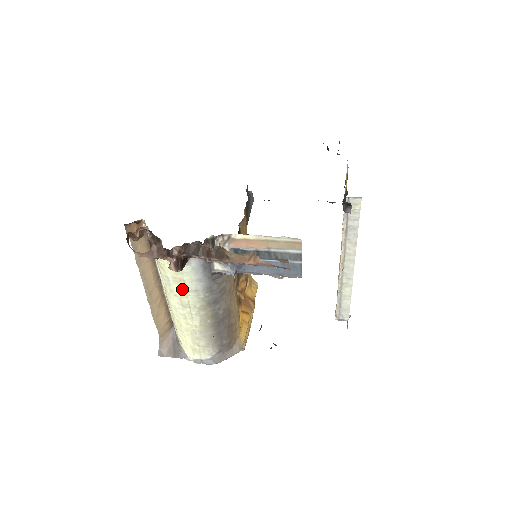
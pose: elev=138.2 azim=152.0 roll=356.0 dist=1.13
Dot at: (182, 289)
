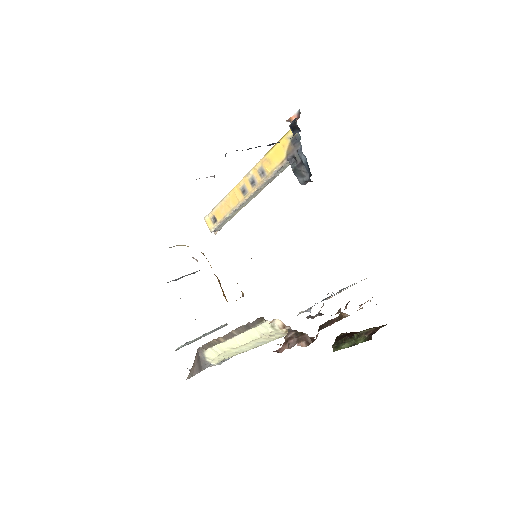
Dot at: occluded
